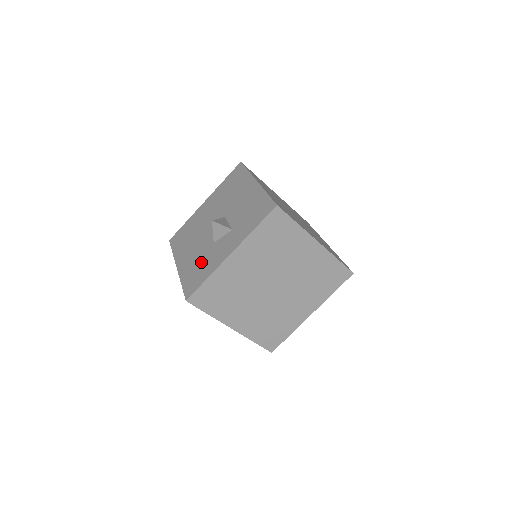
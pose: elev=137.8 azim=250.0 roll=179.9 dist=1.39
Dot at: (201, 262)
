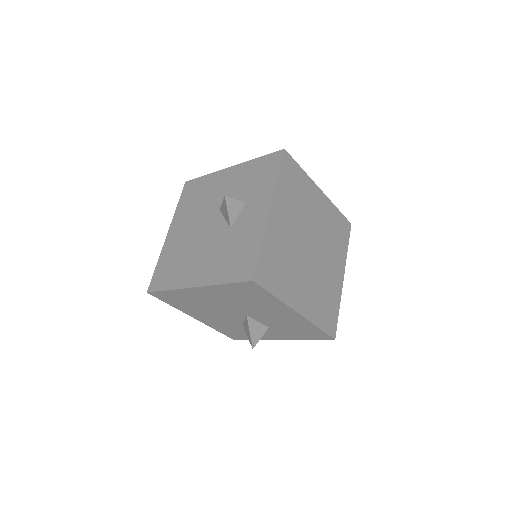
Dot at: (232, 249)
